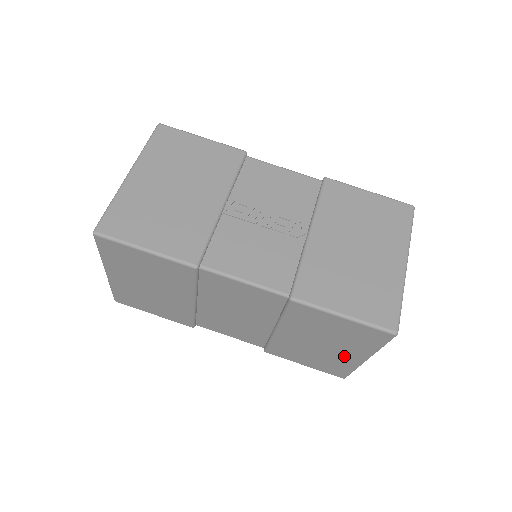
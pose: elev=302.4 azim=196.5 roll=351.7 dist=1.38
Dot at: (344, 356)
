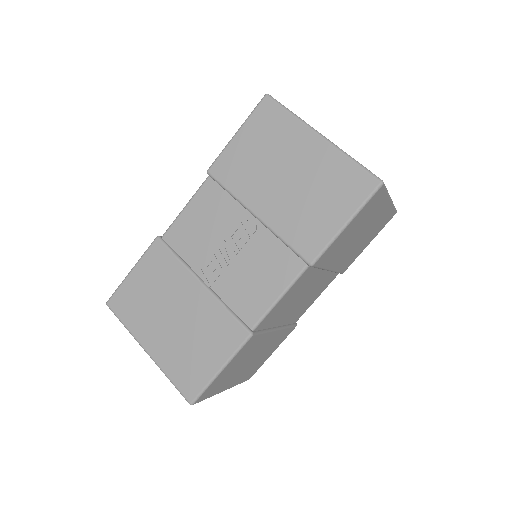
Dot at: (378, 217)
